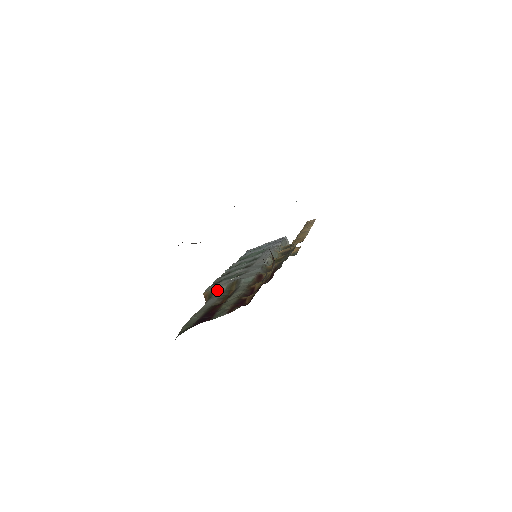
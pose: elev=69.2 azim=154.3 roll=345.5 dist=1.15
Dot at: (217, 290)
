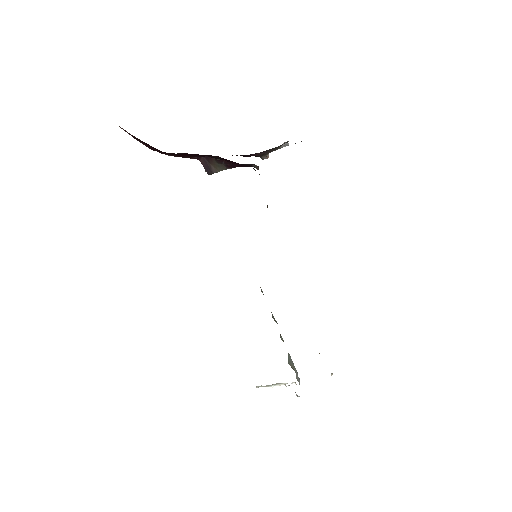
Dot at: occluded
